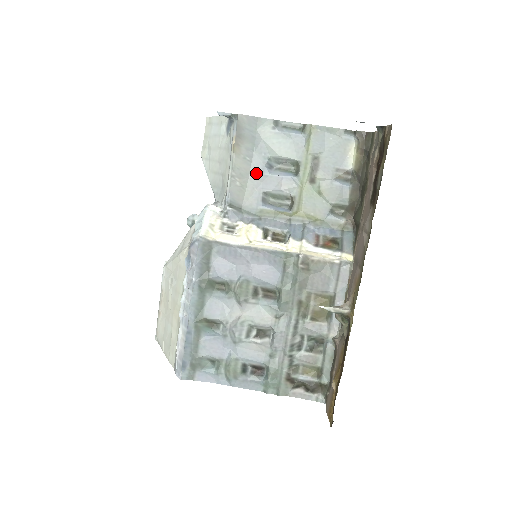
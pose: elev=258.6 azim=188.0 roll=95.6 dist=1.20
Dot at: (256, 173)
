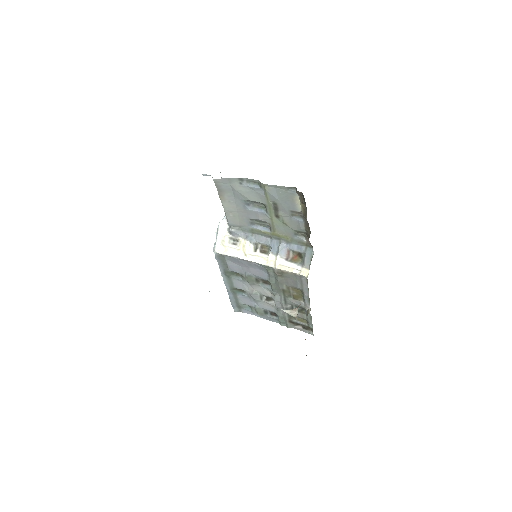
Dot at: (240, 209)
